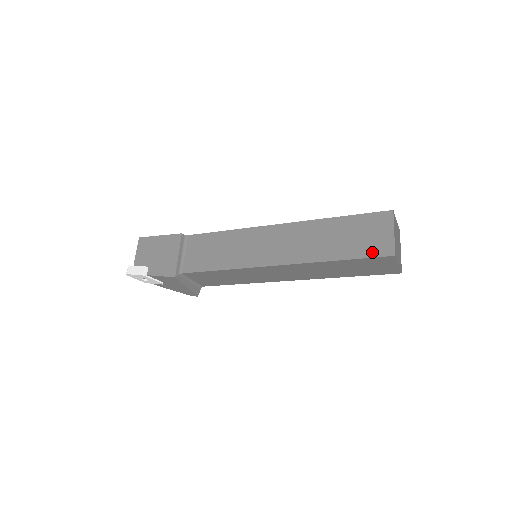
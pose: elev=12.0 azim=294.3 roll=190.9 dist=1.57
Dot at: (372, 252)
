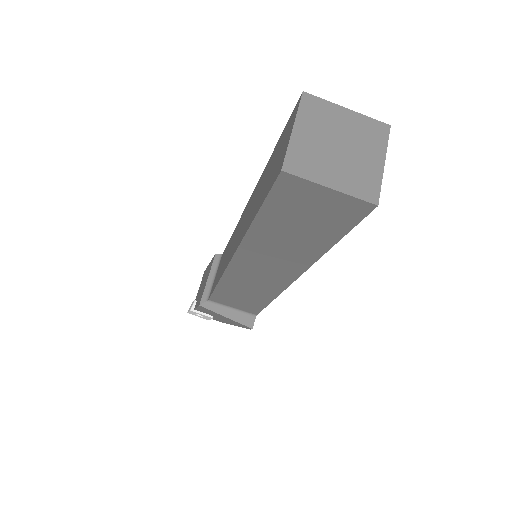
Dot at: (271, 183)
